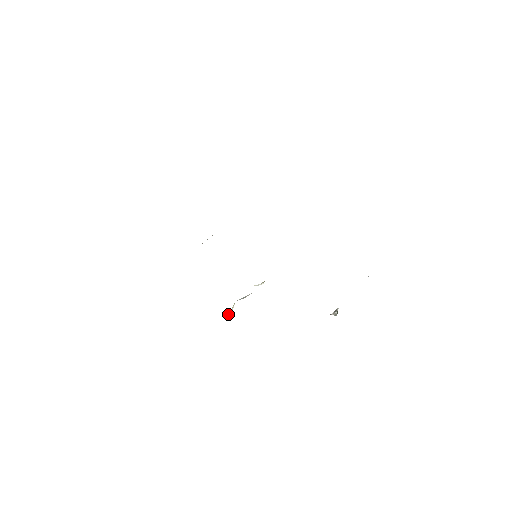
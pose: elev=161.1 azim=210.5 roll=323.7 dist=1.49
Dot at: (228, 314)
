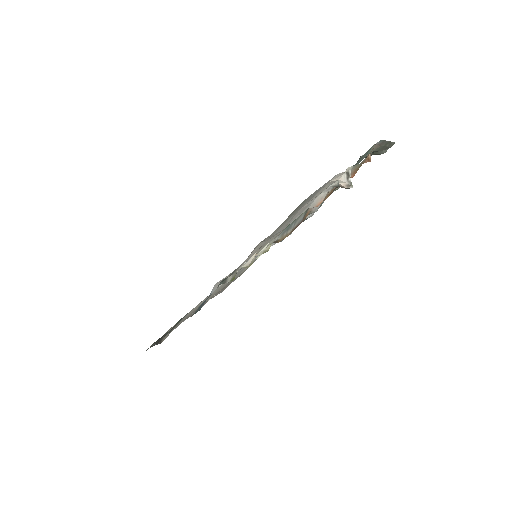
Dot at: (232, 274)
